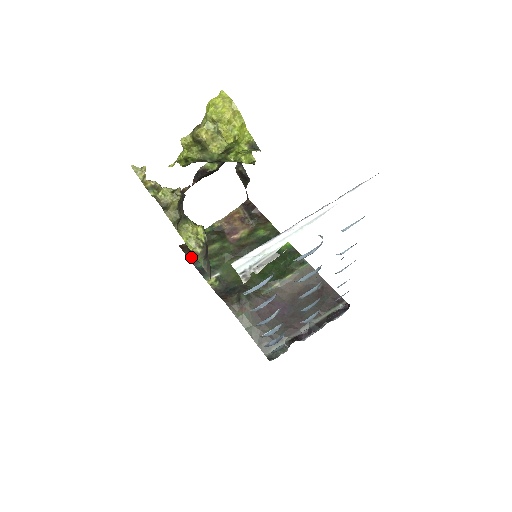
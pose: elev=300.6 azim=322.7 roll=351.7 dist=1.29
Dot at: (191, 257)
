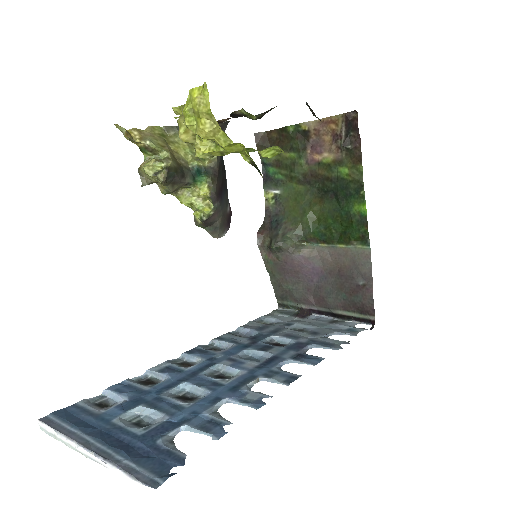
Dot at: occluded
